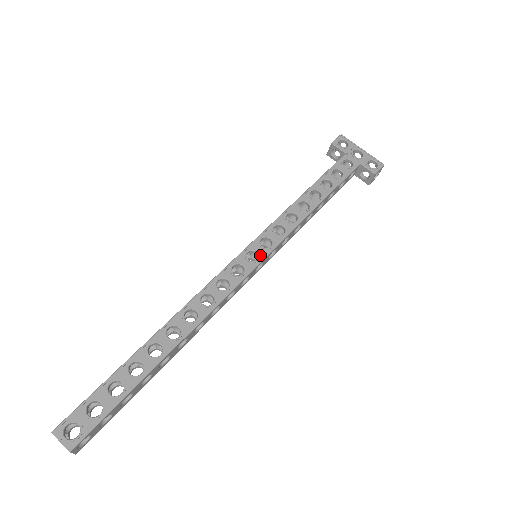
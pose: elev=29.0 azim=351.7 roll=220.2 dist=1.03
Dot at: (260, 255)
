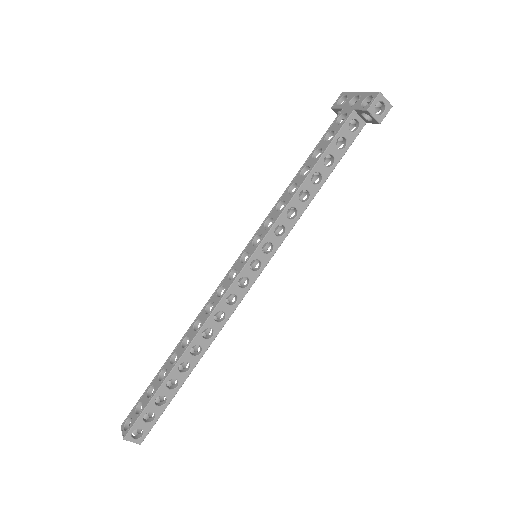
Dot at: (249, 254)
